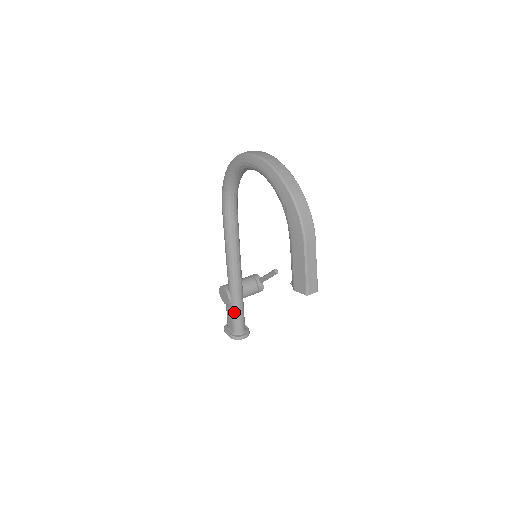
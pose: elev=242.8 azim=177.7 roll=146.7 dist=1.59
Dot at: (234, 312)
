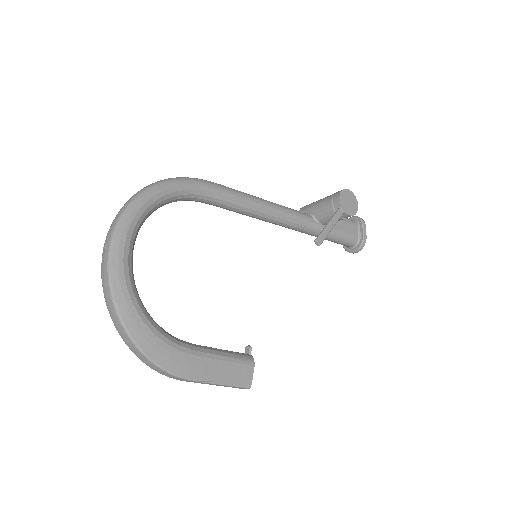
Dot at: occluded
